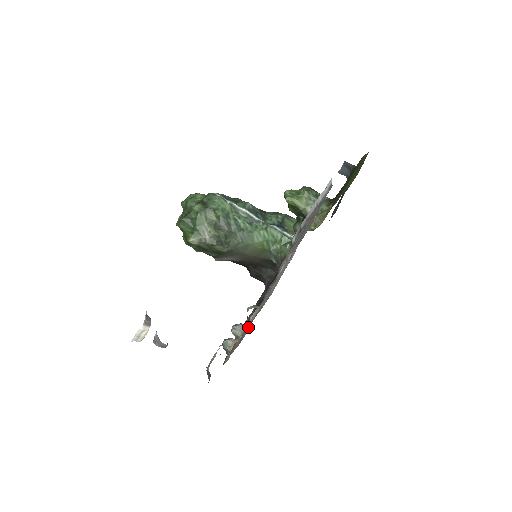
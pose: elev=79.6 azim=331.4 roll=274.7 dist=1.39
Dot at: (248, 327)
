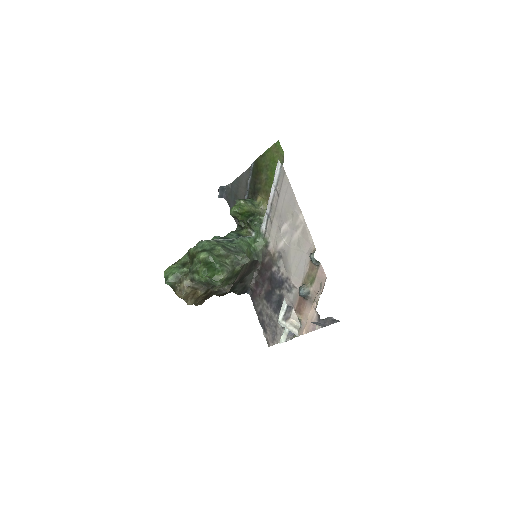
Dot at: (320, 268)
